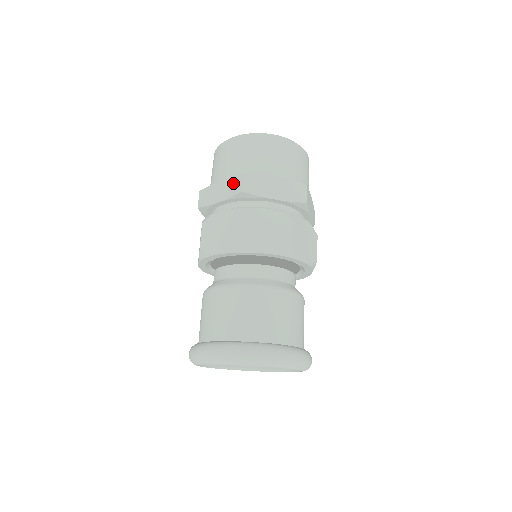
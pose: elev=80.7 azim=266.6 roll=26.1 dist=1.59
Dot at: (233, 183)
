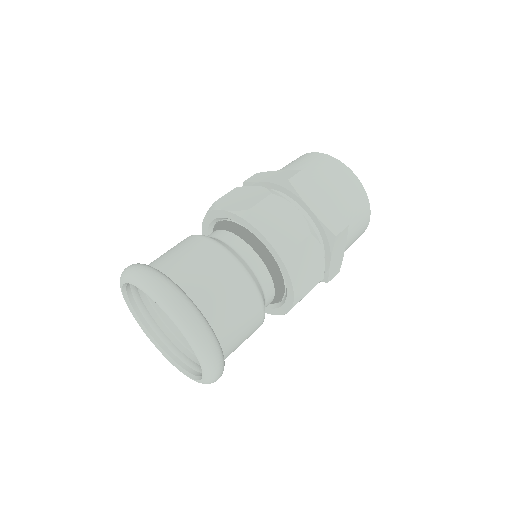
Dot at: (287, 173)
